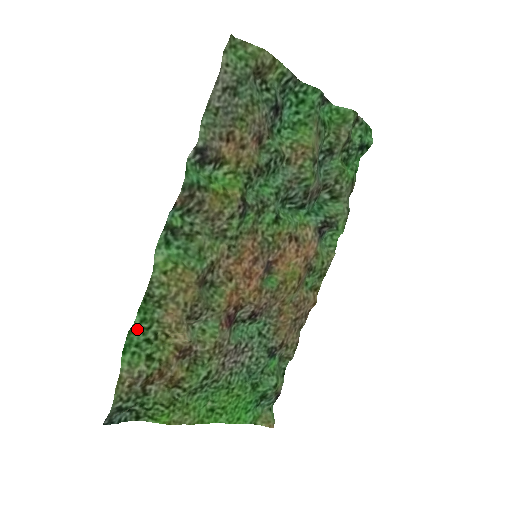
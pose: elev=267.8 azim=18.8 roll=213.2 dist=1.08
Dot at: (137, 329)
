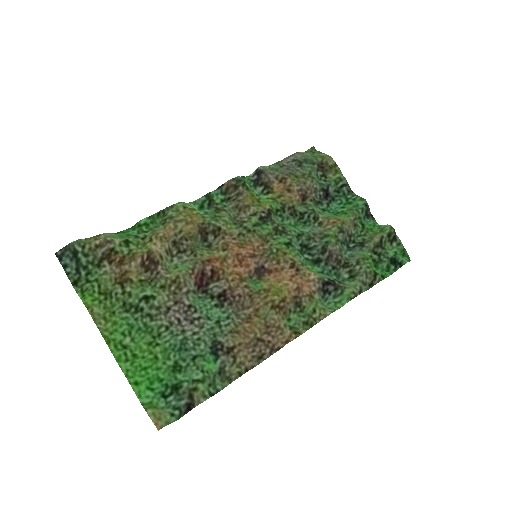
Dot at: (138, 227)
